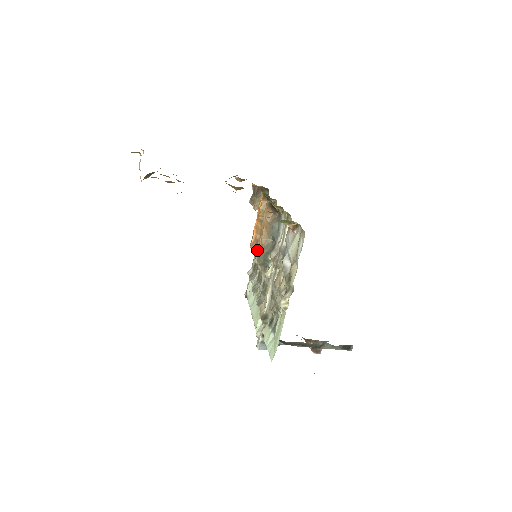
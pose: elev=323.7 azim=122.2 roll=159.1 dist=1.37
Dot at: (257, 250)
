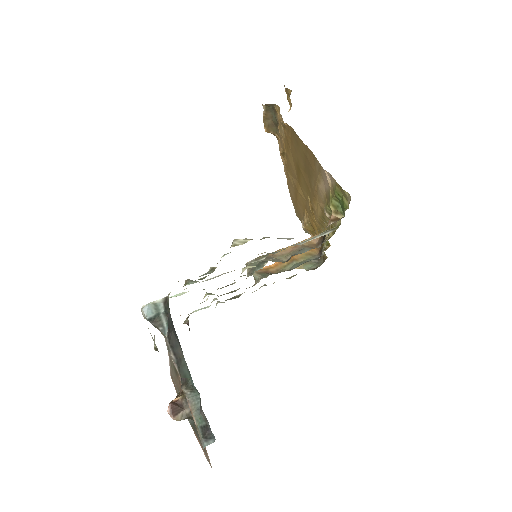
Dot at: (263, 255)
